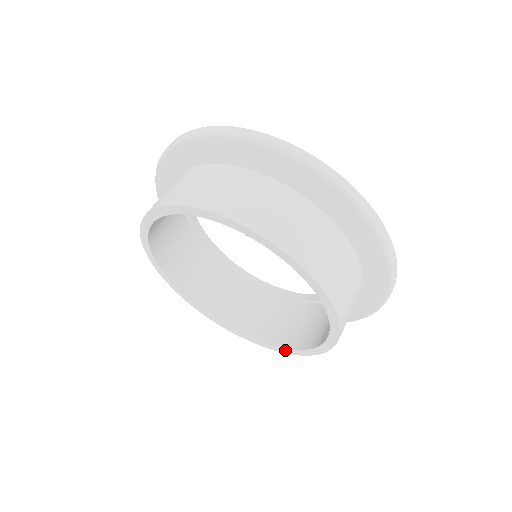
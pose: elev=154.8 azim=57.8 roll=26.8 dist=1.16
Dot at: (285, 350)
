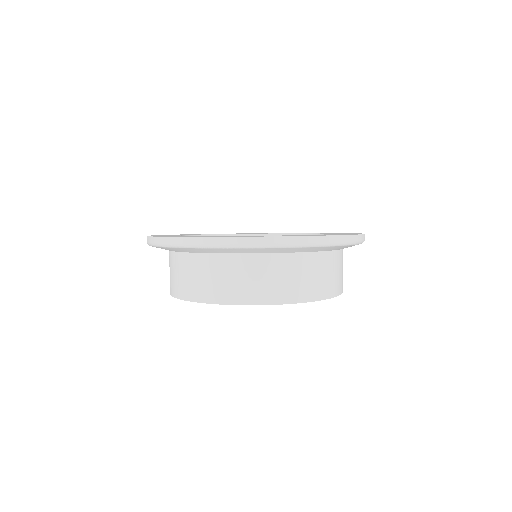
Dot at: occluded
